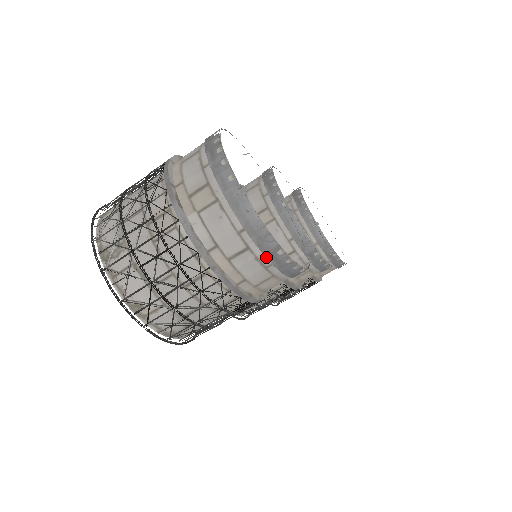
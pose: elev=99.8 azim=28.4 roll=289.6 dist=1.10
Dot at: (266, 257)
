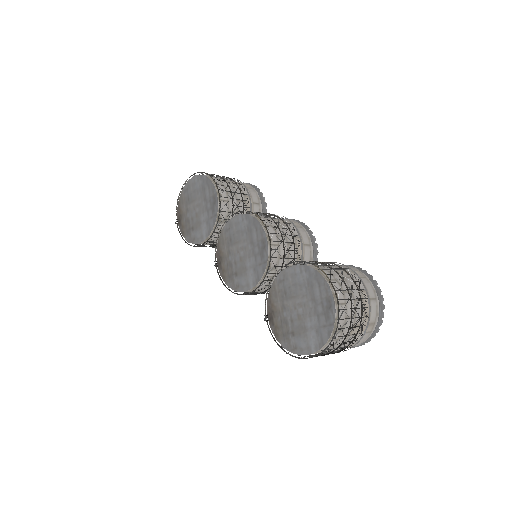
Dot at: occluded
